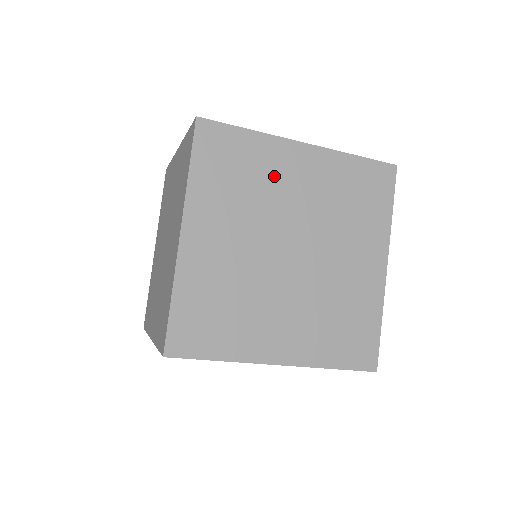
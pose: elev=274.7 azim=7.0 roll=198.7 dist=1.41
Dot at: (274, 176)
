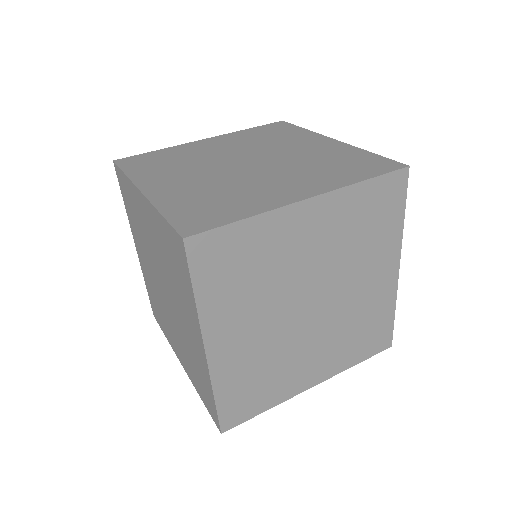
Dot at: (283, 250)
